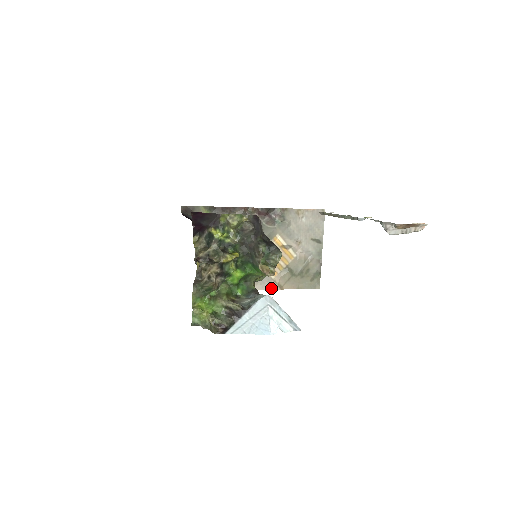
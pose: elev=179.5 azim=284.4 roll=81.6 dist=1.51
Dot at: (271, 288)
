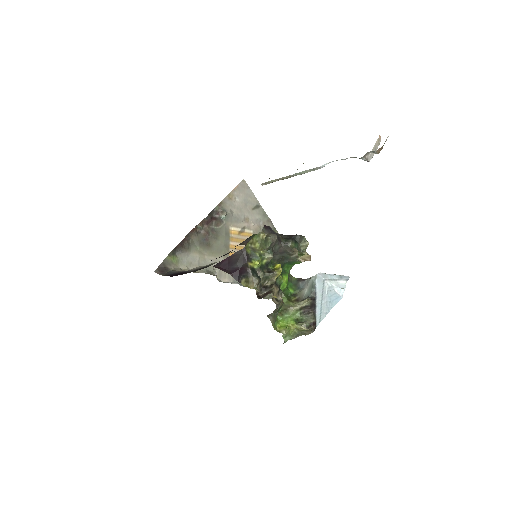
Dot at: occluded
